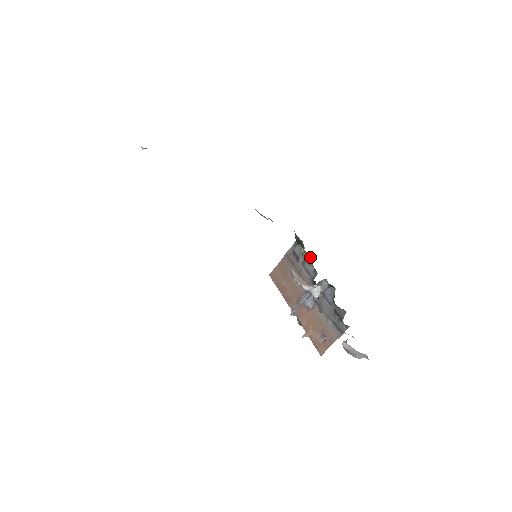
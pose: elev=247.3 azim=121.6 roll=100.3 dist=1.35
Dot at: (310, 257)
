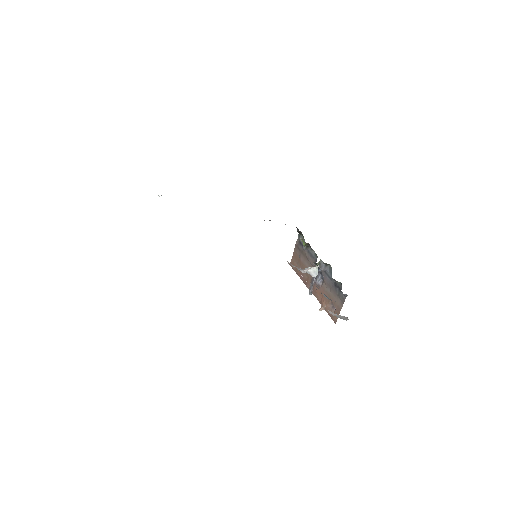
Dot at: (308, 244)
